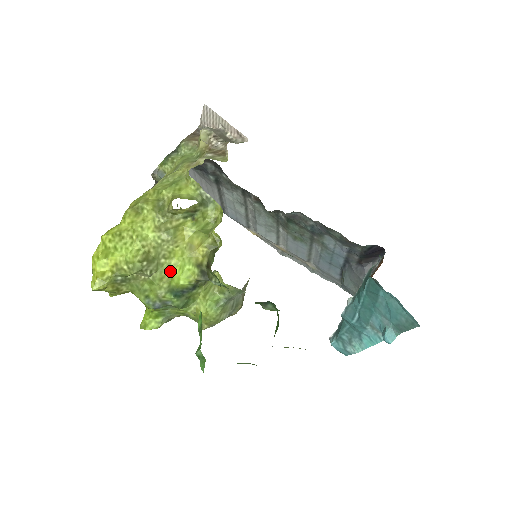
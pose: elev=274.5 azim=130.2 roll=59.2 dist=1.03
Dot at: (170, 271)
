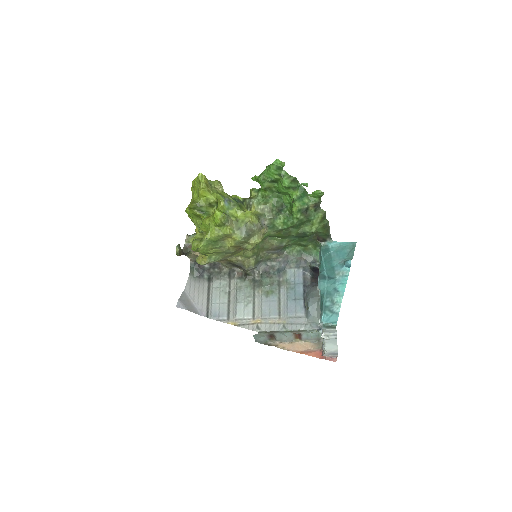
Dot at: occluded
